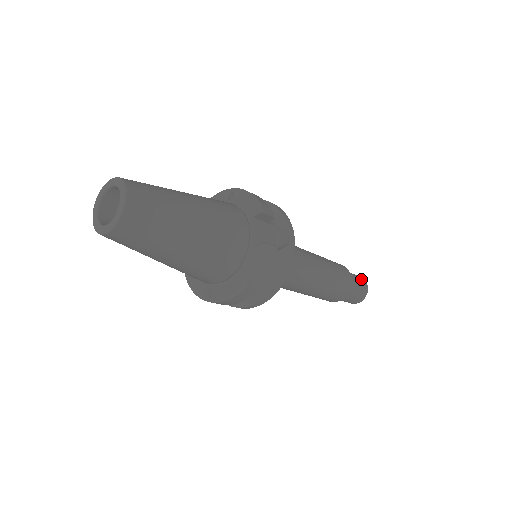
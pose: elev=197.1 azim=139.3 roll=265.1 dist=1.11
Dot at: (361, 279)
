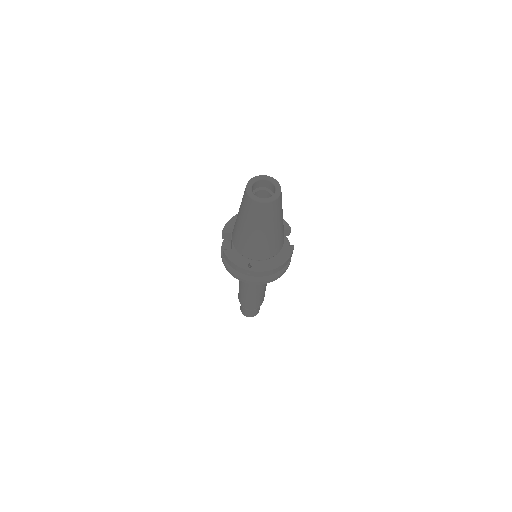
Dot at: occluded
